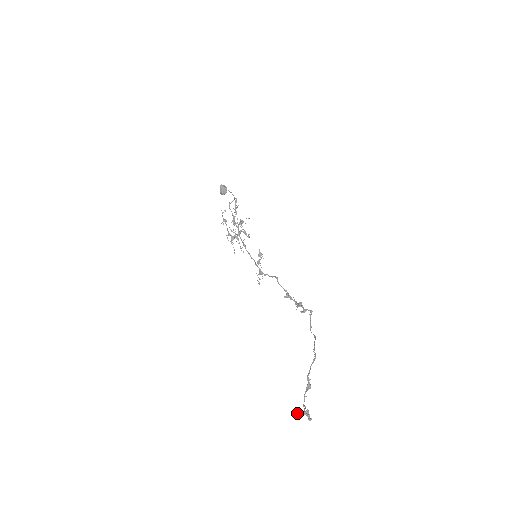
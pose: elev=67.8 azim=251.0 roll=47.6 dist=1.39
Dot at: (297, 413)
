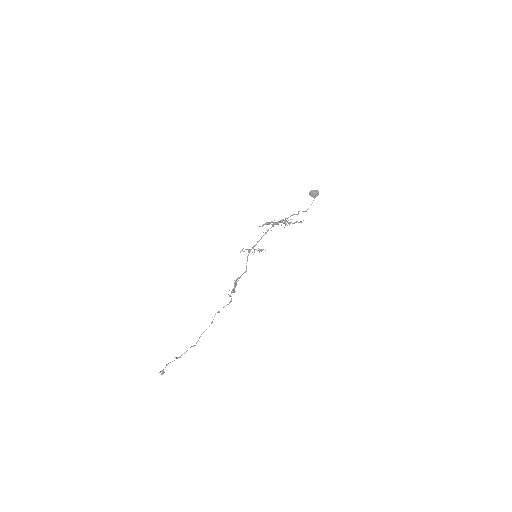
Dot at: occluded
